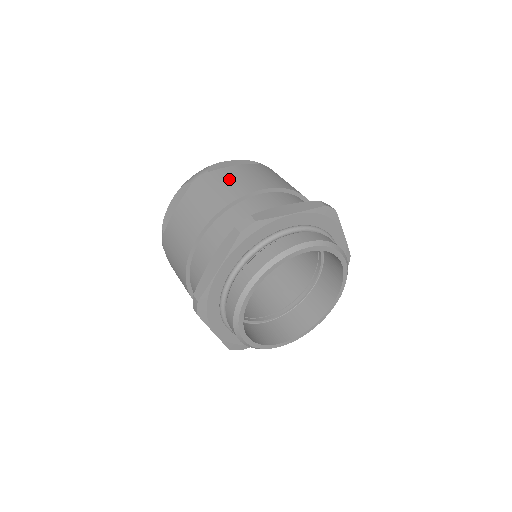
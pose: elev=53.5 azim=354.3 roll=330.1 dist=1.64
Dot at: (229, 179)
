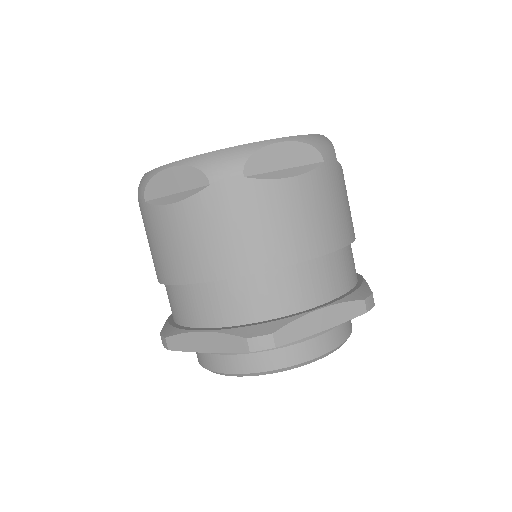
Dot at: (269, 217)
